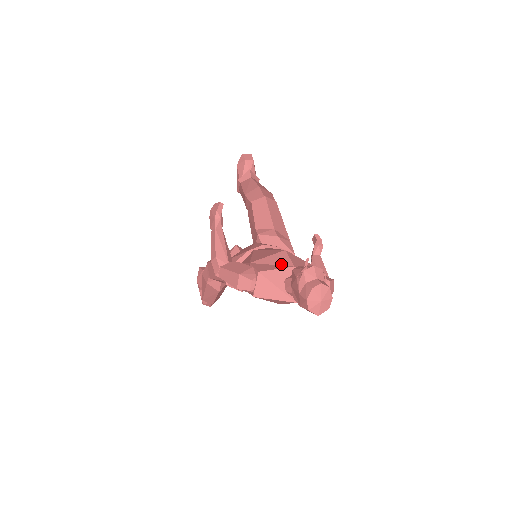
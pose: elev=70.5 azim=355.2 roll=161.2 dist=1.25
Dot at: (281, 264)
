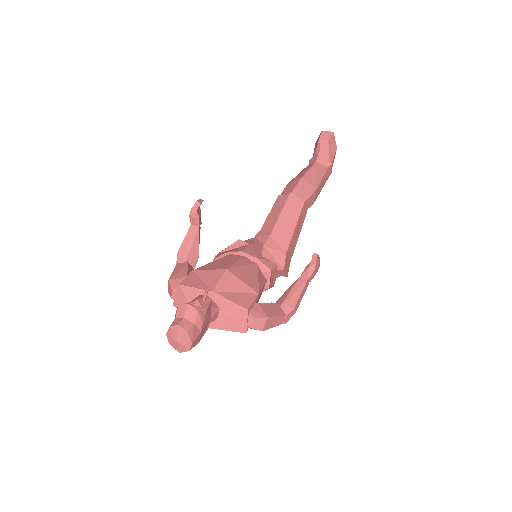
Dot at: (208, 283)
